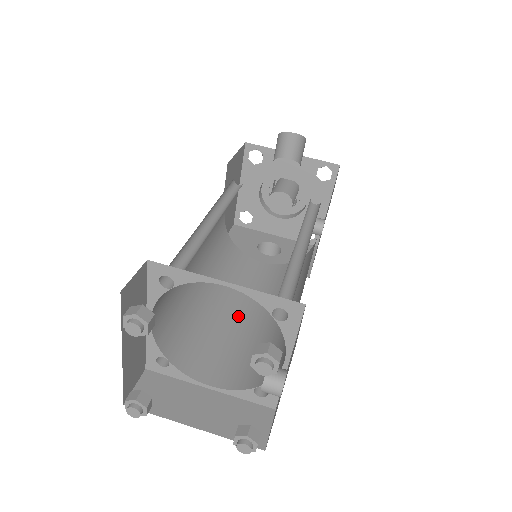
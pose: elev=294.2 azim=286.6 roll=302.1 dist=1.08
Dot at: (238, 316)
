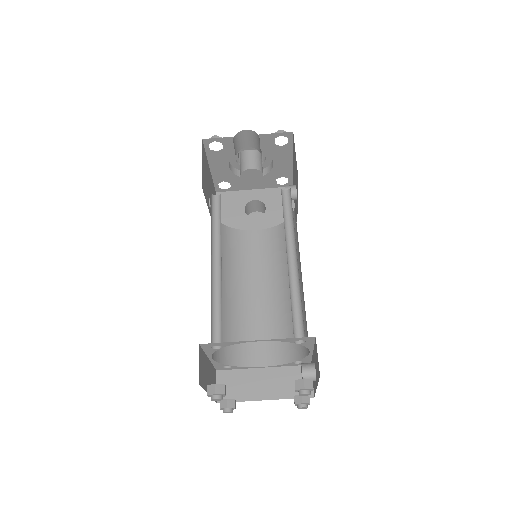
Dot at: (258, 297)
